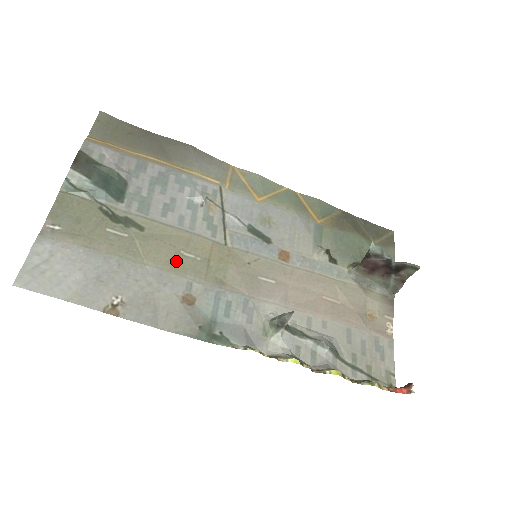
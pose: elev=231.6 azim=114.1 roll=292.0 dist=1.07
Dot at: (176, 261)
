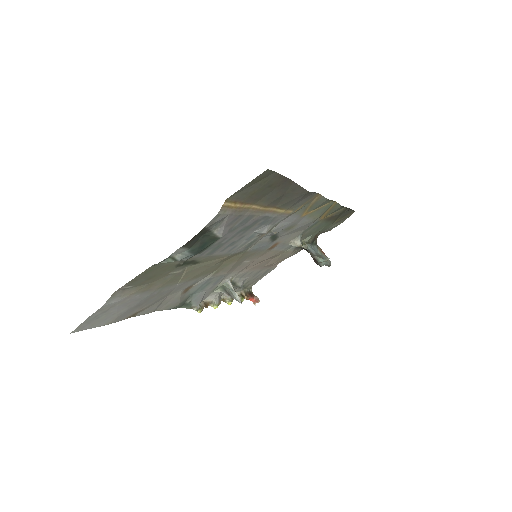
Dot at: (201, 272)
